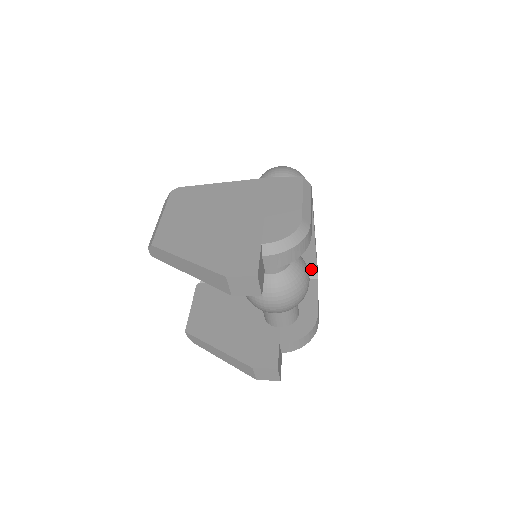
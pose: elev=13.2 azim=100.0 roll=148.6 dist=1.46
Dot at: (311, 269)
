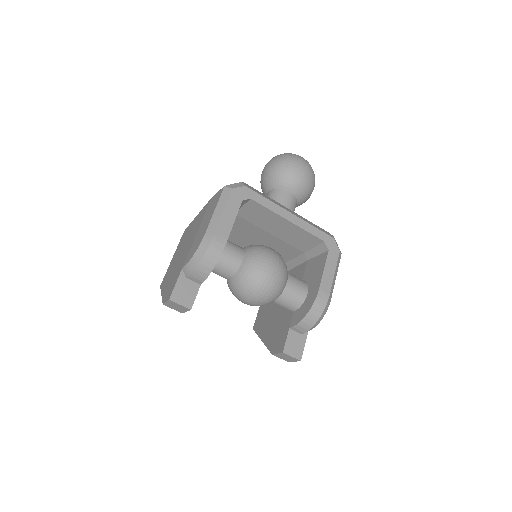
Dot at: (320, 243)
